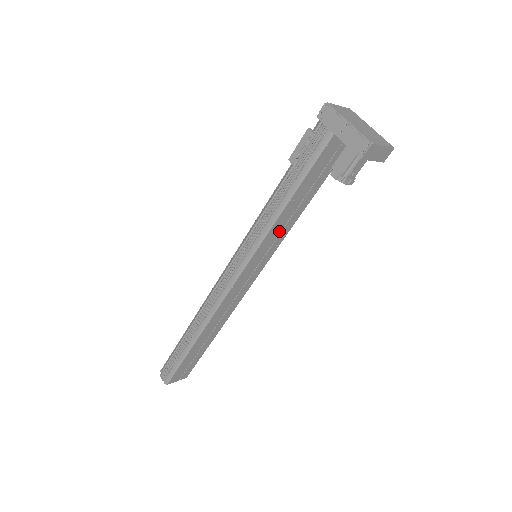
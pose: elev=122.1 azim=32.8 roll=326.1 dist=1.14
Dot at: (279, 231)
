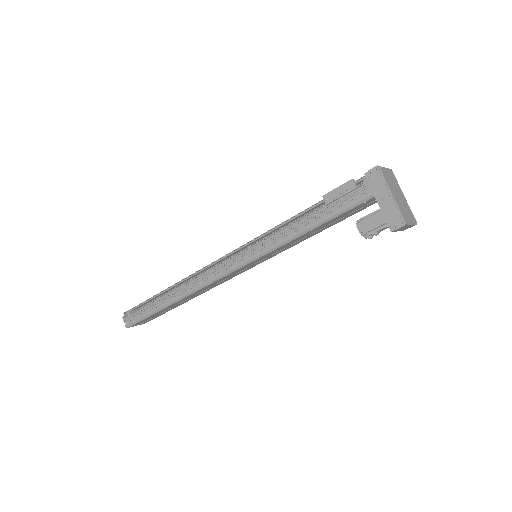
Dot at: (287, 246)
